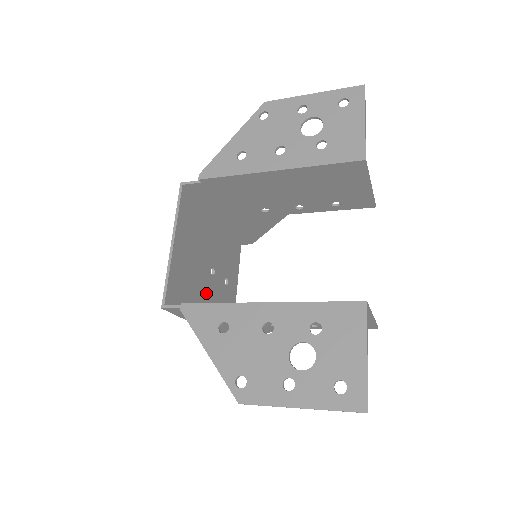
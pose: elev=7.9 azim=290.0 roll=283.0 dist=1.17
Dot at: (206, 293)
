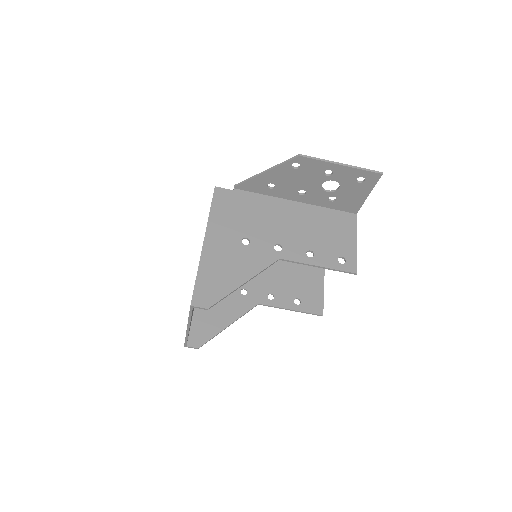
Dot at: occluded
